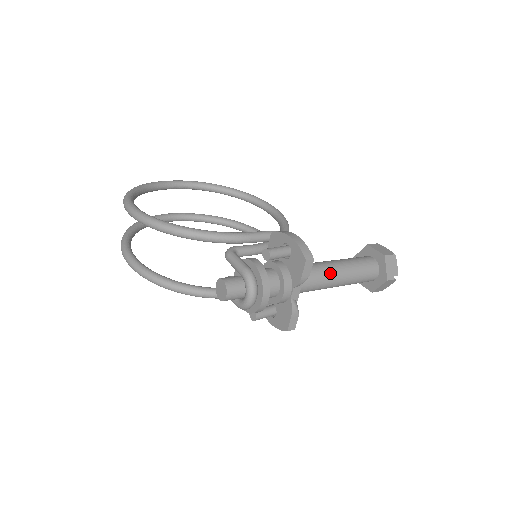
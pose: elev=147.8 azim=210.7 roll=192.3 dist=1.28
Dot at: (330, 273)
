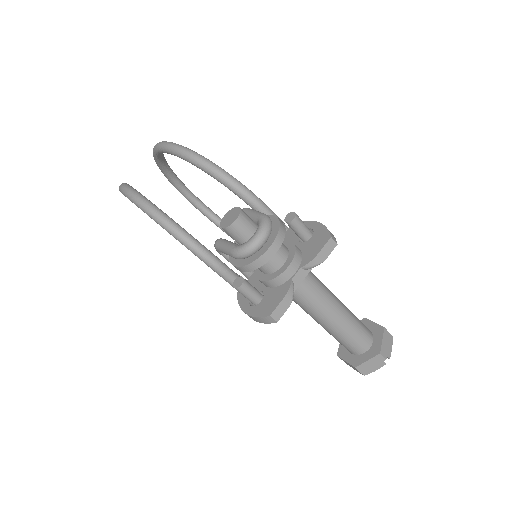
Dot at: (332, 298)
